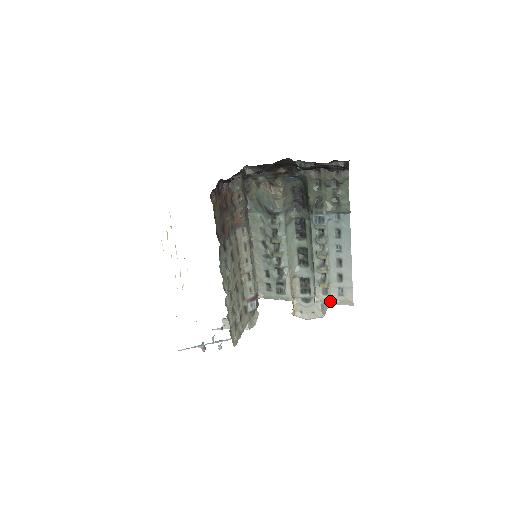
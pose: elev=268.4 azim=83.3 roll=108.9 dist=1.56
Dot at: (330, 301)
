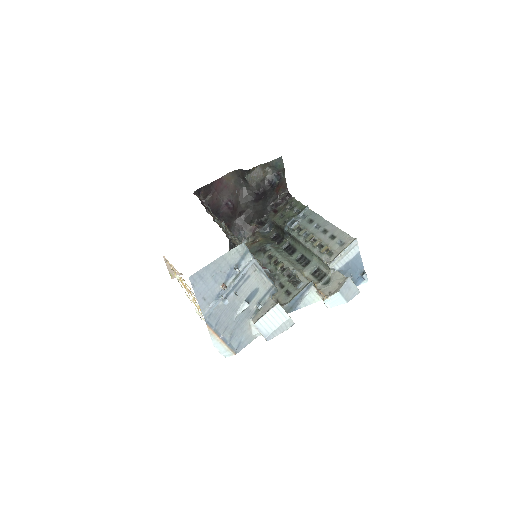
Dot at: (338, 254)
